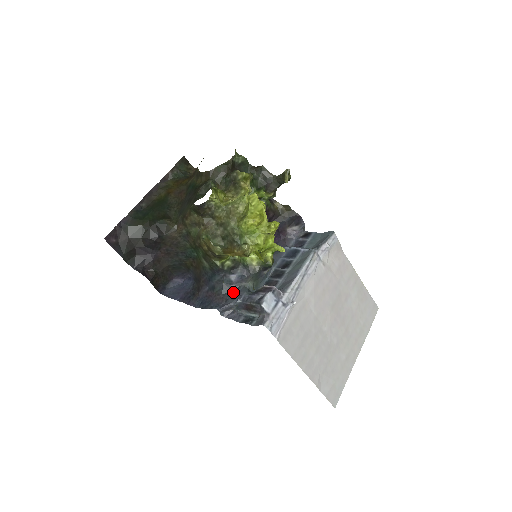
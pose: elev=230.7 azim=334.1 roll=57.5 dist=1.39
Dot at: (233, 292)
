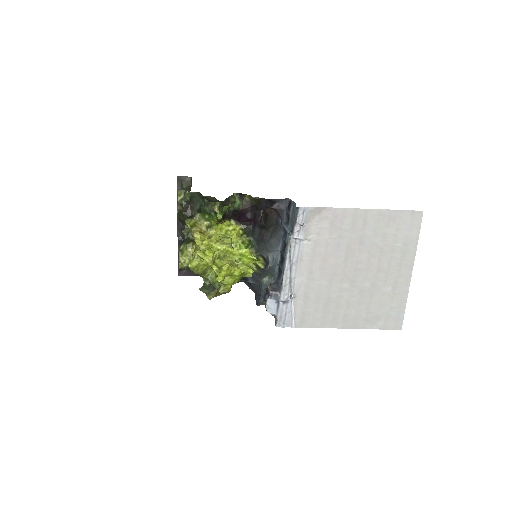
Dot at: (259, 289)
